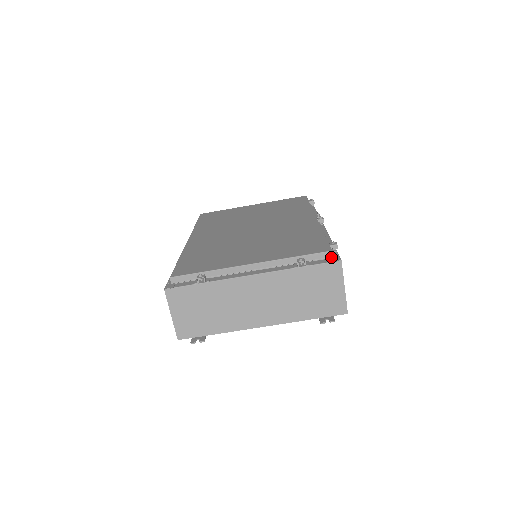
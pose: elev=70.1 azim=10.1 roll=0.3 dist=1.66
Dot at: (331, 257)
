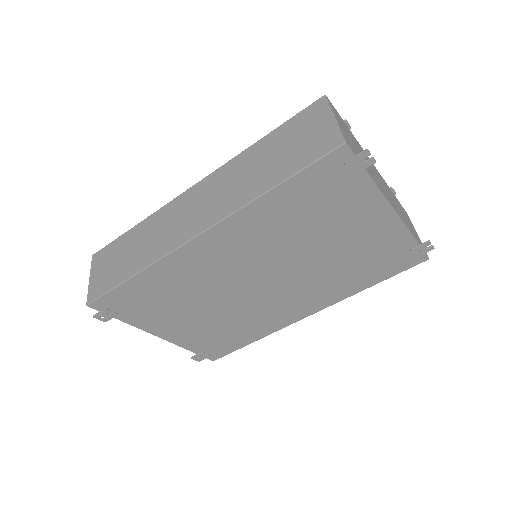
Dot at: occluded
